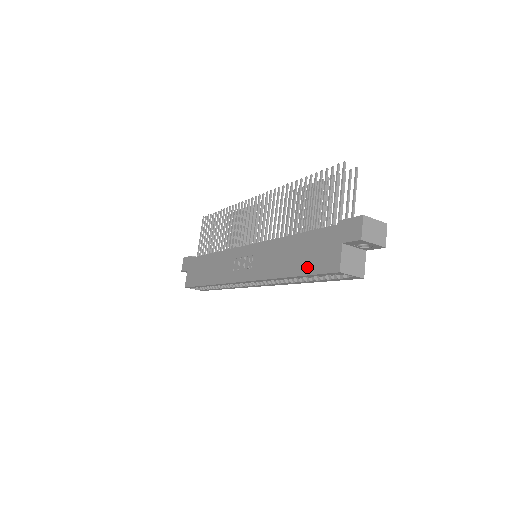
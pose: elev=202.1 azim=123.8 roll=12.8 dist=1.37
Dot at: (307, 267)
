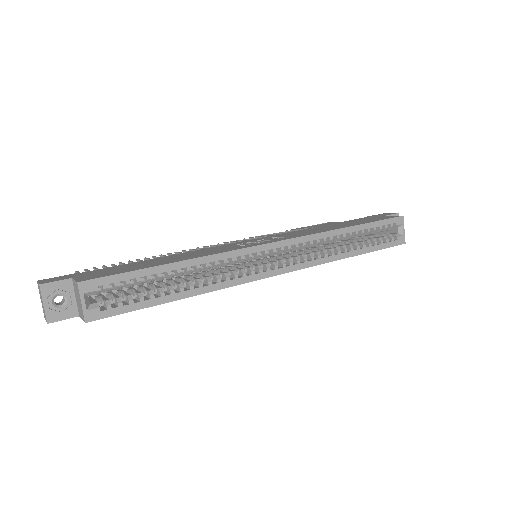
Dot at: (367, 221)
